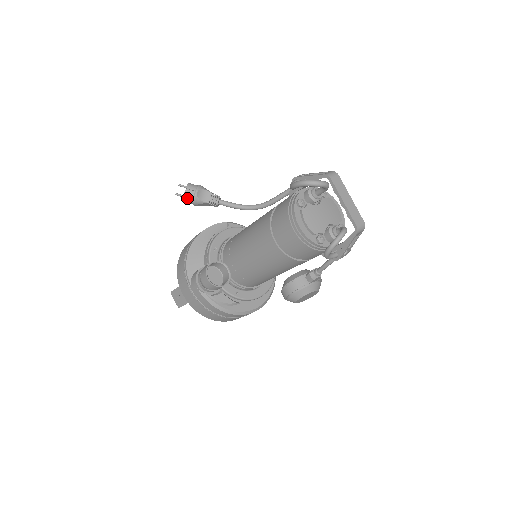
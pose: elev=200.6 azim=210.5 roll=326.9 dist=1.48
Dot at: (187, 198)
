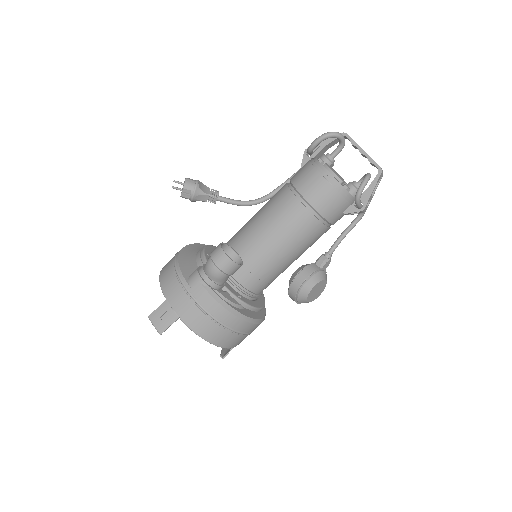
Dot at: (187, 188)
